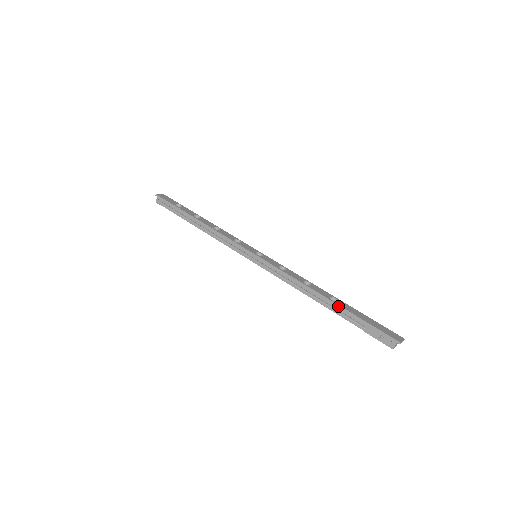
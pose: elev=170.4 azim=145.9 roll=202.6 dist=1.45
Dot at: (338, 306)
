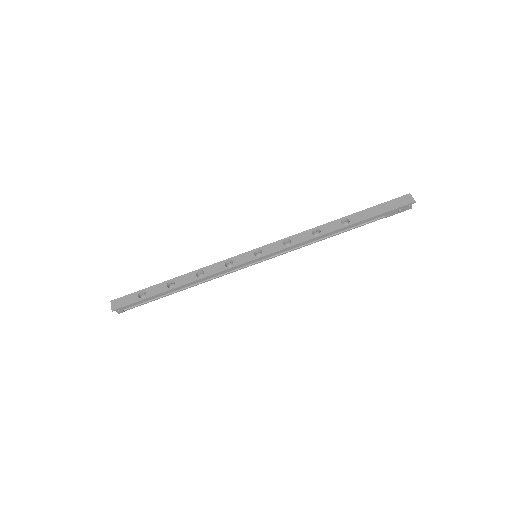
Dot at: (355, 224)
